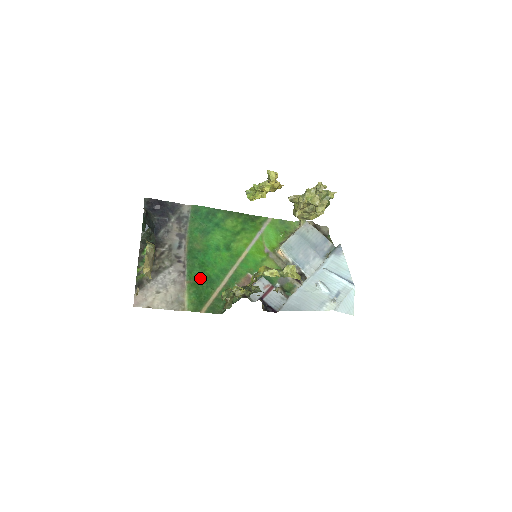
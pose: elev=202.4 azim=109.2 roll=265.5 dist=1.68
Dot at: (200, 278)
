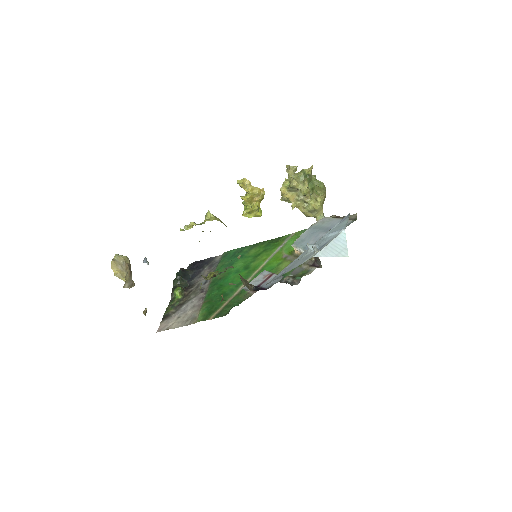
Dot at: (215, 296)
